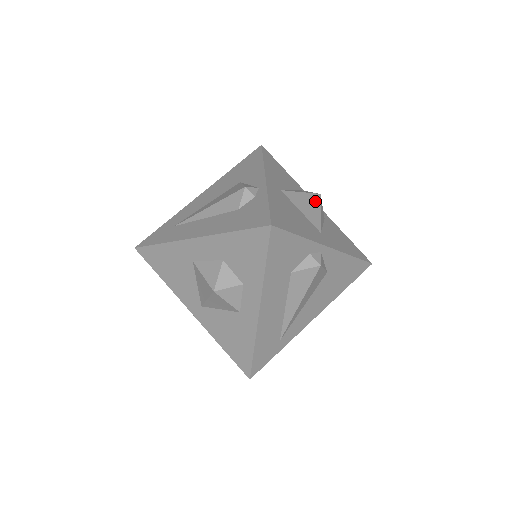
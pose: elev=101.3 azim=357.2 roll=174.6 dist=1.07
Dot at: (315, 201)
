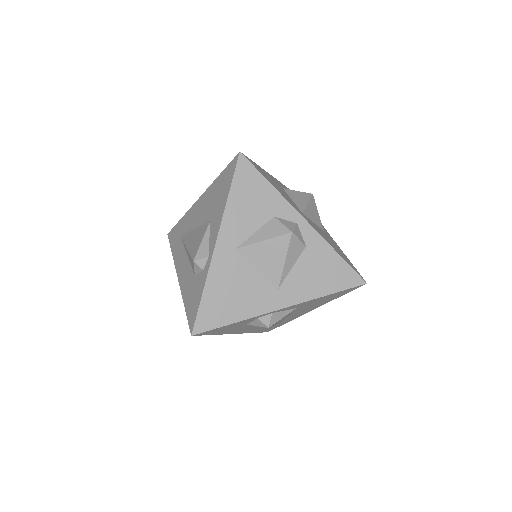
Dot at: (281, 247)
